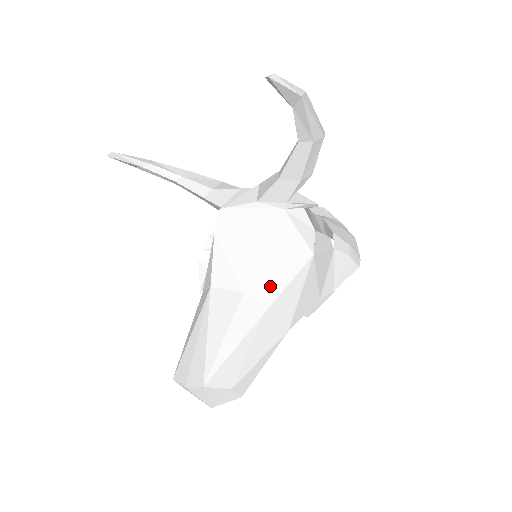
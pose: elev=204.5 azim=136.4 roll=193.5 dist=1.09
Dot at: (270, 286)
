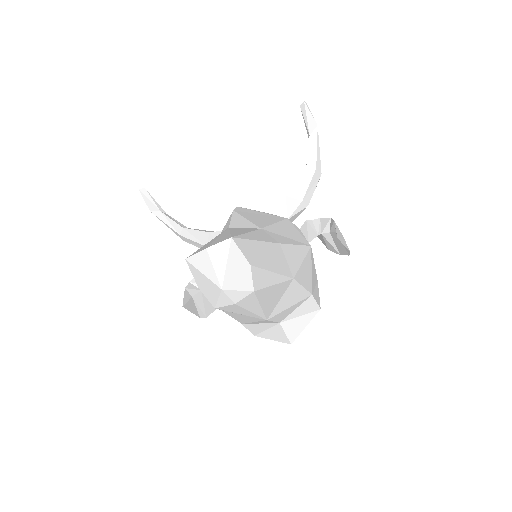
Dot at: (281, 237)
